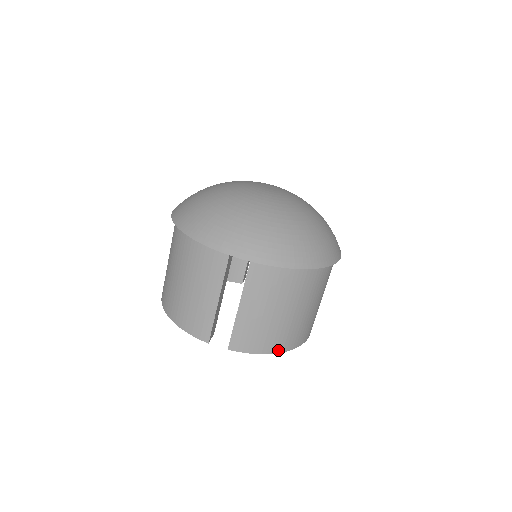
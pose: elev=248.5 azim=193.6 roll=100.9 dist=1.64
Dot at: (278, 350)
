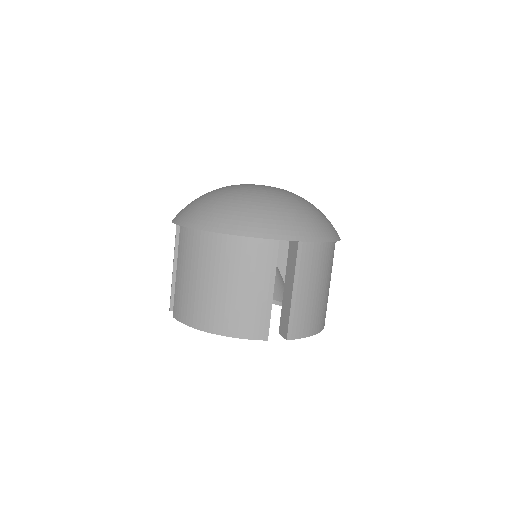
Dot at: (319, 329)
